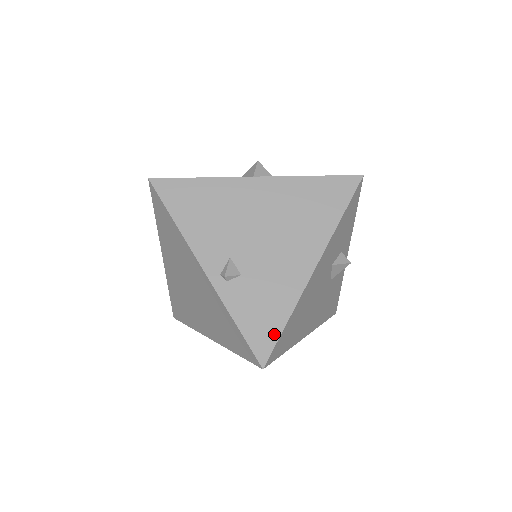
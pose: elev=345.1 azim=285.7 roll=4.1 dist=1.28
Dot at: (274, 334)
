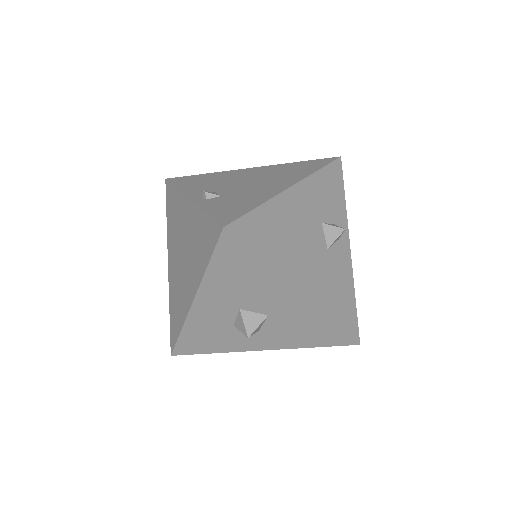
Dot at: (242, 212)
